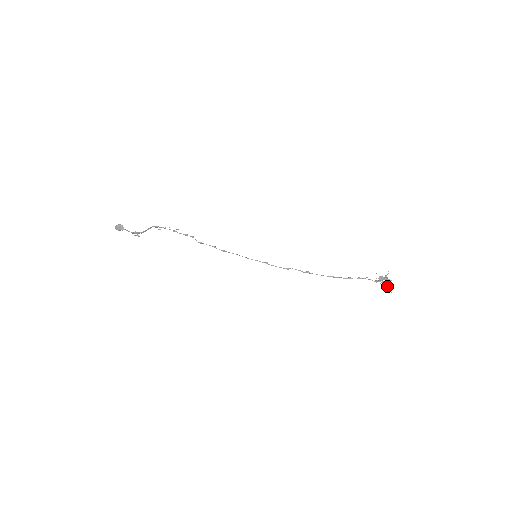
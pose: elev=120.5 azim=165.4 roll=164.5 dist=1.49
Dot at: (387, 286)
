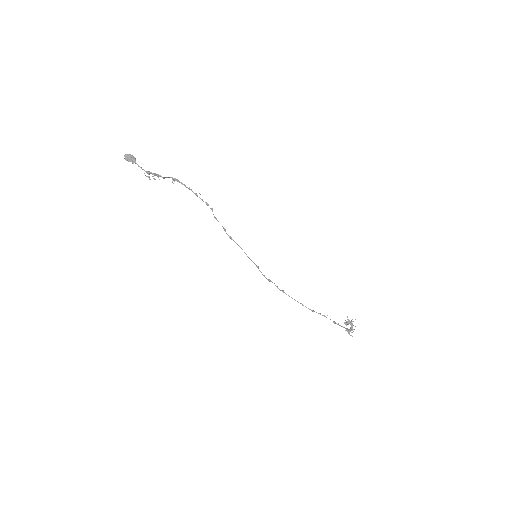
Dot at: (350, 330)
